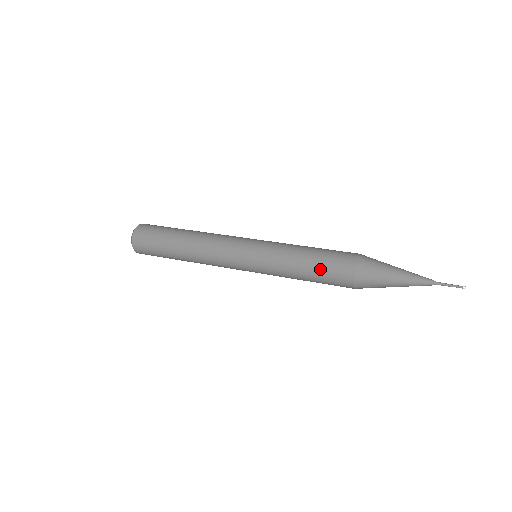
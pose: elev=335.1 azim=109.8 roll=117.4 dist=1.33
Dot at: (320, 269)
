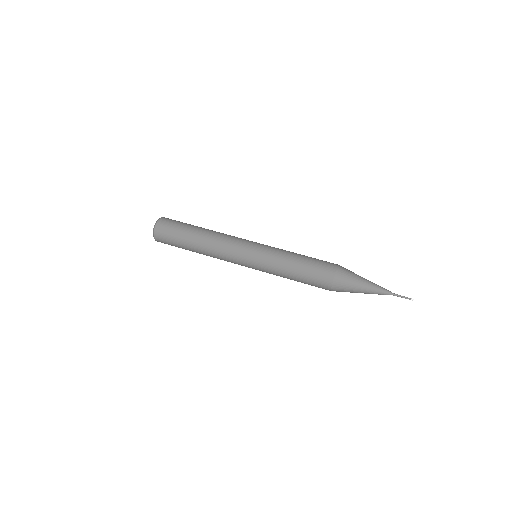
Dot at: (305, 279)
